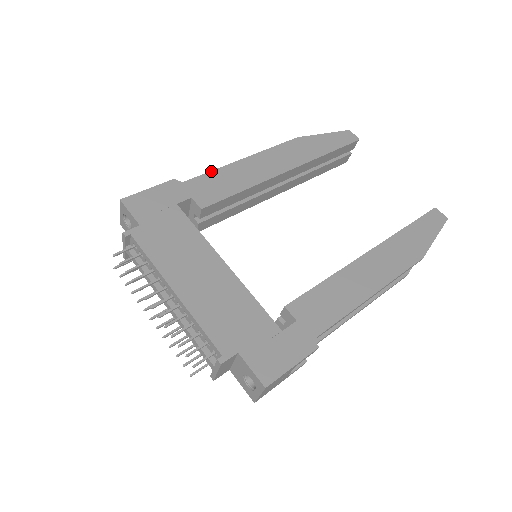
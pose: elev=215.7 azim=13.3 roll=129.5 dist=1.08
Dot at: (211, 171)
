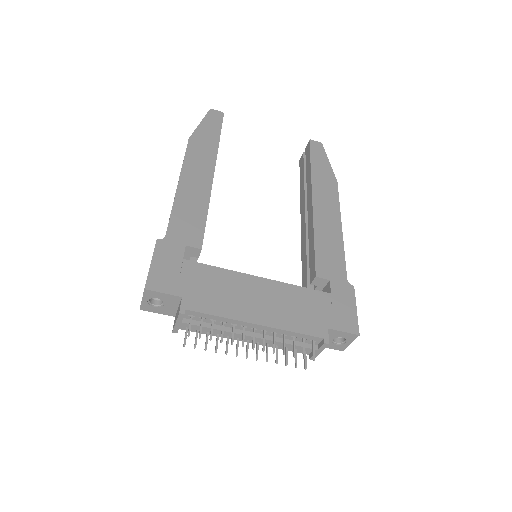
Dot at: (171, 212)
